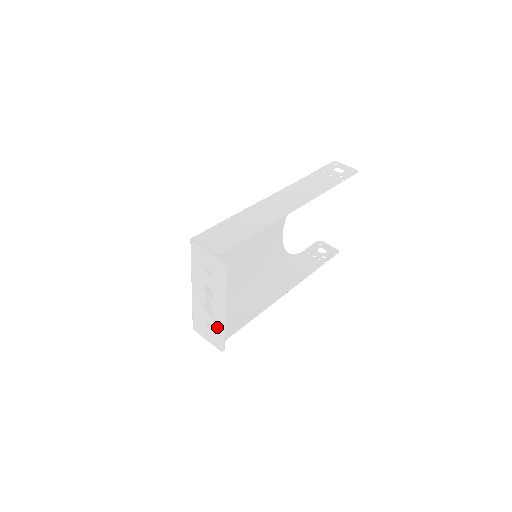
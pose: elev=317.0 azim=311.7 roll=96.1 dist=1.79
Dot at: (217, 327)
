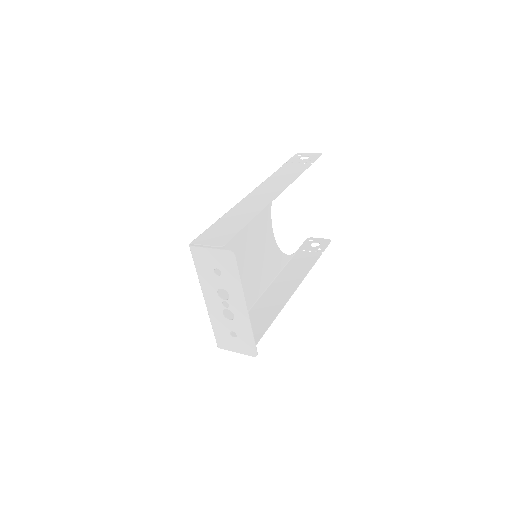
Dot at: (243, 330)
